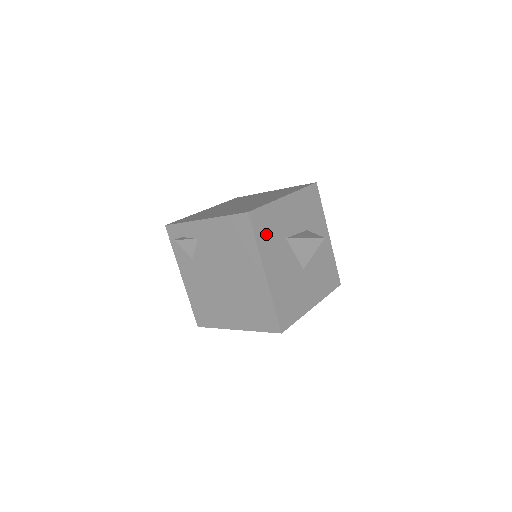
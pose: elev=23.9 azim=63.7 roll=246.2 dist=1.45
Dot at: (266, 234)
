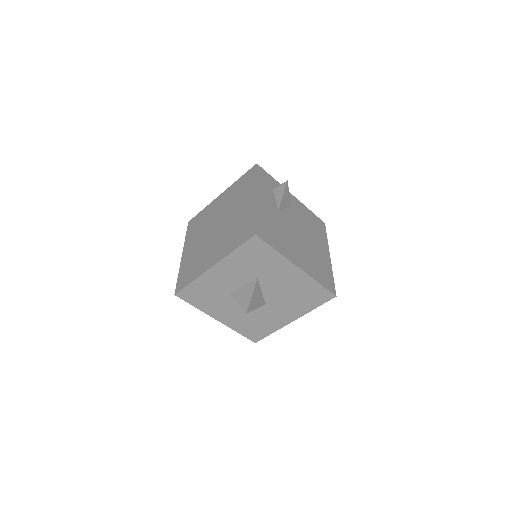
Dot at: (203, 299)
